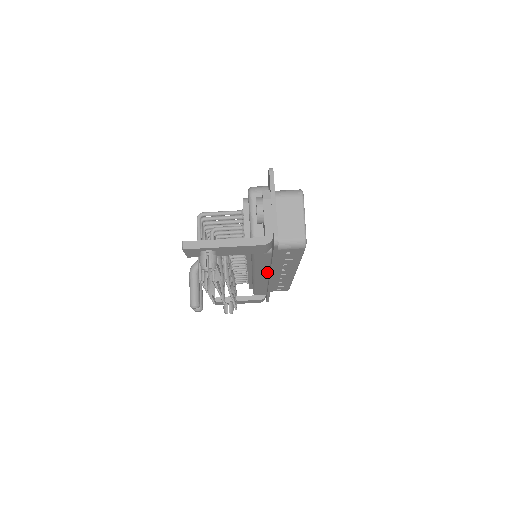
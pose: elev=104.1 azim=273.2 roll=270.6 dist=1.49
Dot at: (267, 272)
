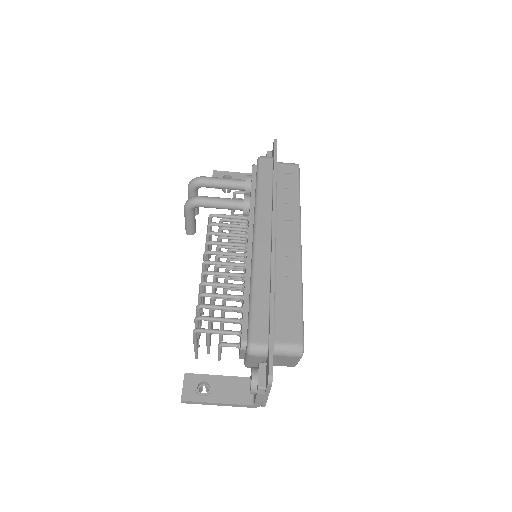
Dot at: occluded
